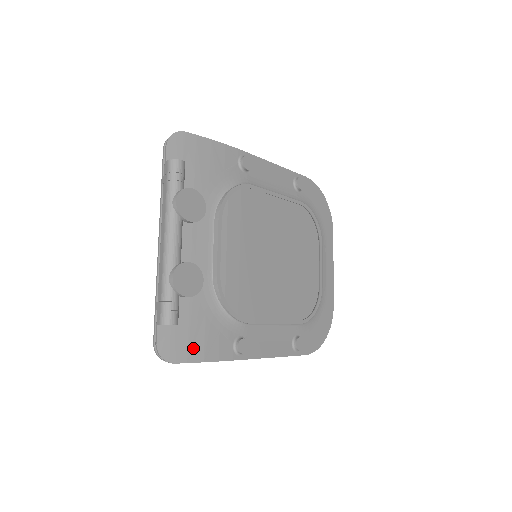
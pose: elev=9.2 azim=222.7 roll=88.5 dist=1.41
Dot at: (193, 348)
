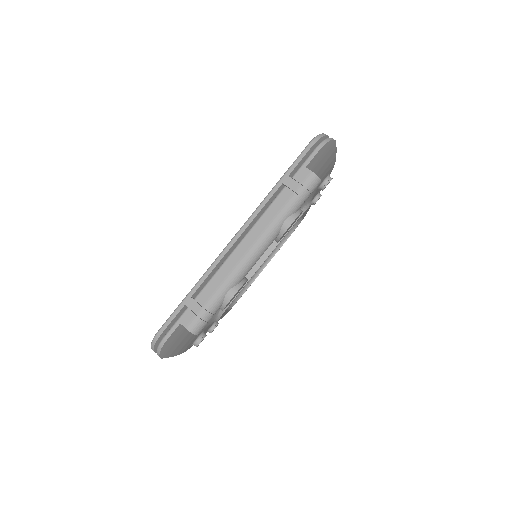
Dot at: (181, 344)
